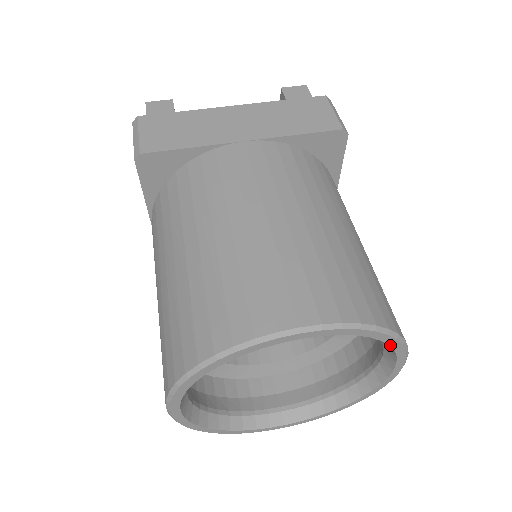
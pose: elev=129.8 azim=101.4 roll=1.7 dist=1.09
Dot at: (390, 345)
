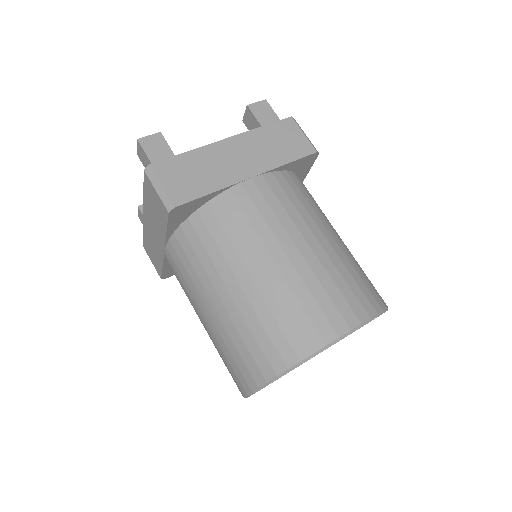
Dot at: occluded
